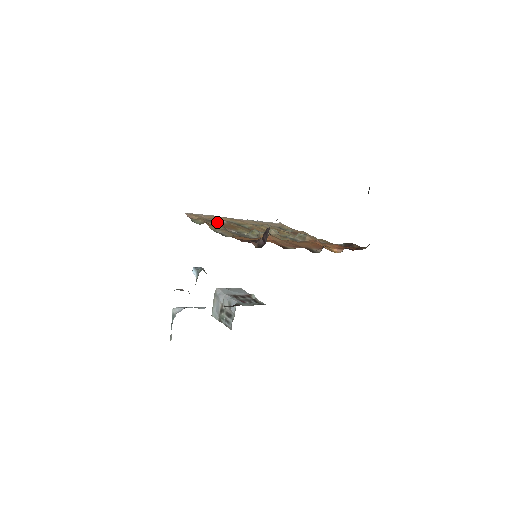
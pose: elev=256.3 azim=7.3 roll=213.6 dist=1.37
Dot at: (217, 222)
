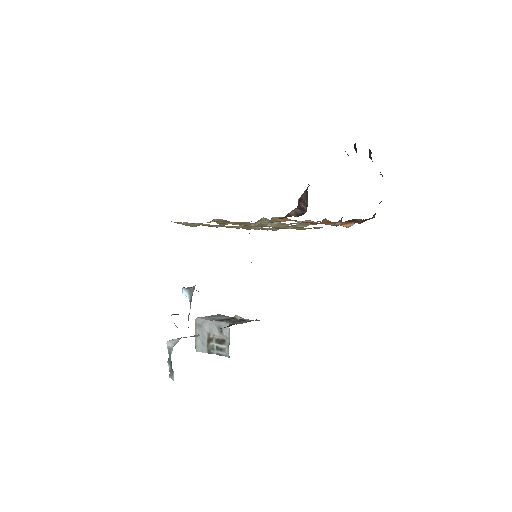
Dot at: (217, 220)
